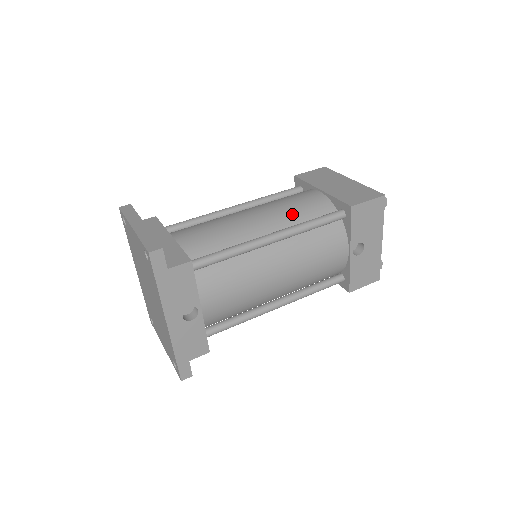
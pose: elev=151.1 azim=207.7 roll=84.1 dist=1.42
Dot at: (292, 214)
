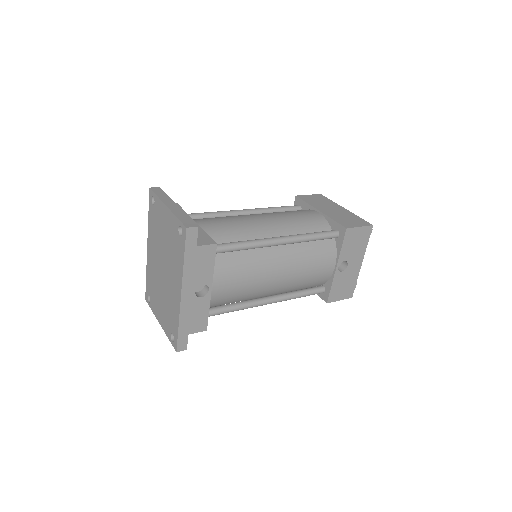
Dot at: (296, 225)
